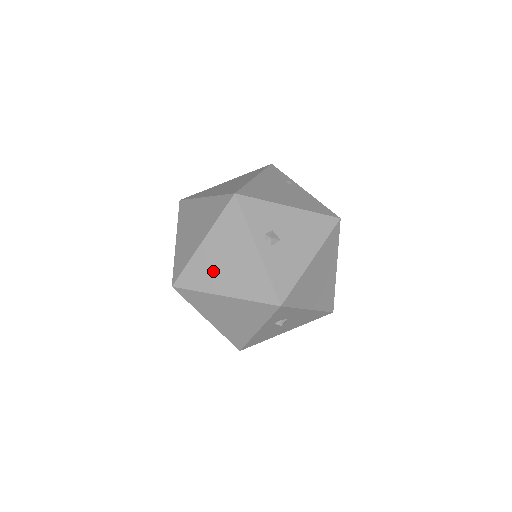
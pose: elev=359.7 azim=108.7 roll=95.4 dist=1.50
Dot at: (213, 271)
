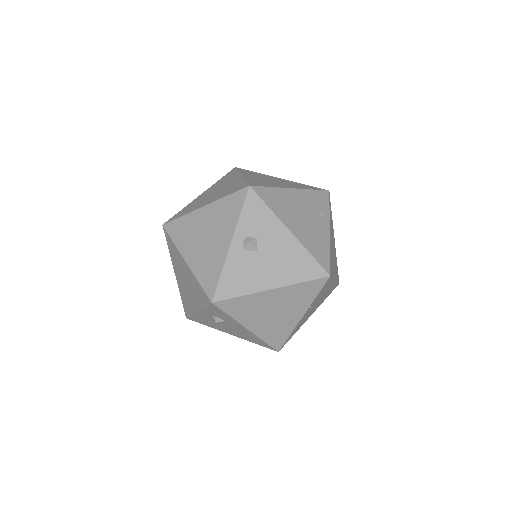
Dot at: (193, 235)
